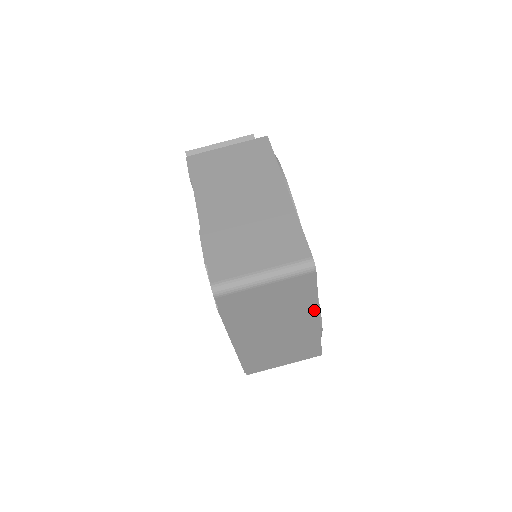
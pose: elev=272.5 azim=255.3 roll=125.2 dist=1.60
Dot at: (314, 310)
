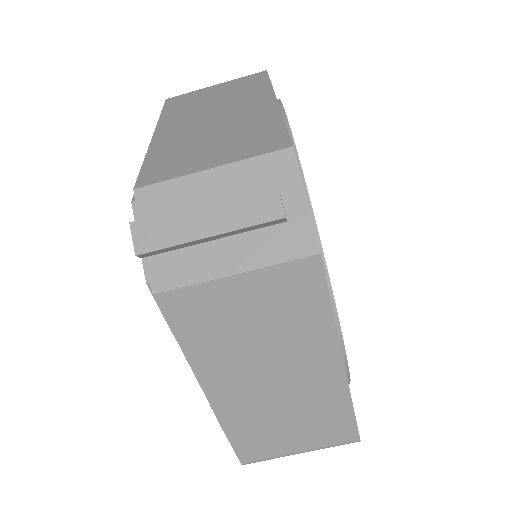
Dot at: occluded
